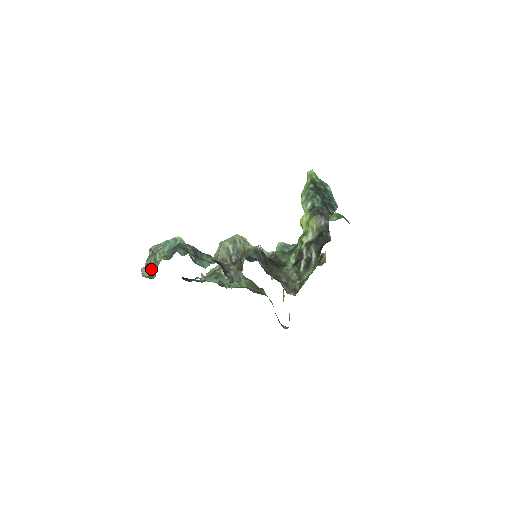
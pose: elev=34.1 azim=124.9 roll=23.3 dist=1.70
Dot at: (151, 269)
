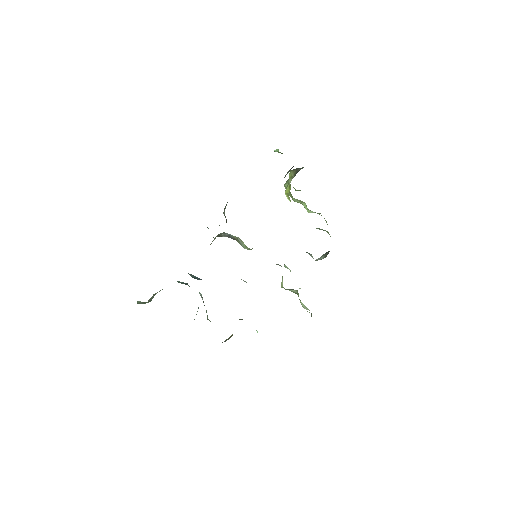
Dot at: occluded
